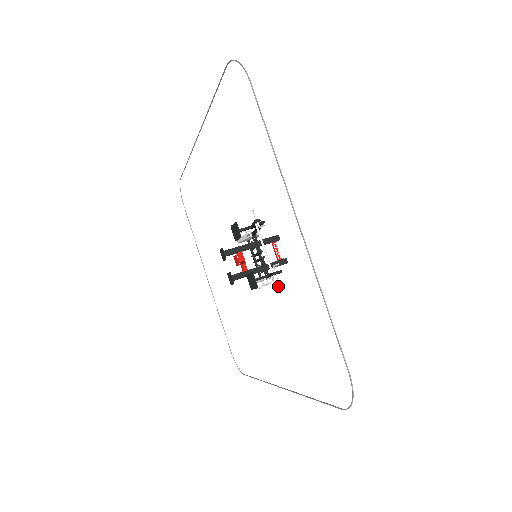
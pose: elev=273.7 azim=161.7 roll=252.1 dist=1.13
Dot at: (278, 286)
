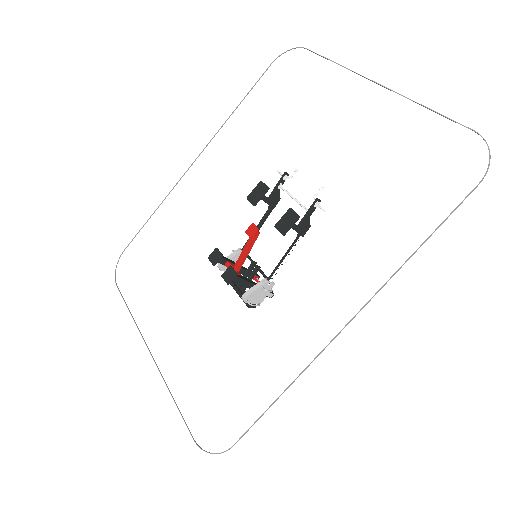
Dot at: (324, 210)
